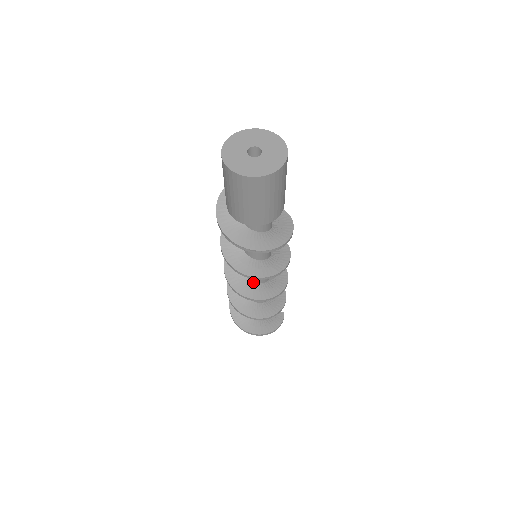
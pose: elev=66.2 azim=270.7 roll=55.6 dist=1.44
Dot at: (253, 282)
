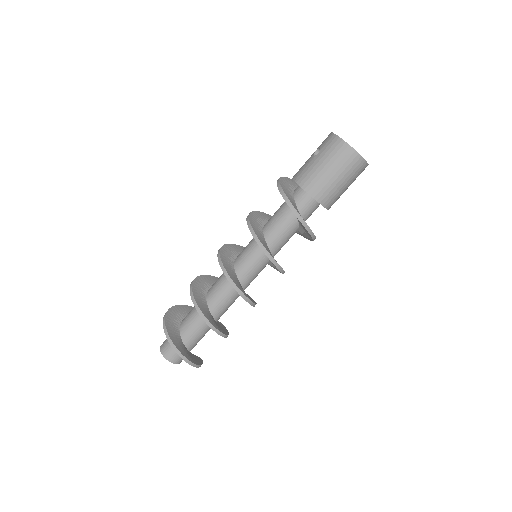
Dot at: (238, 280)
